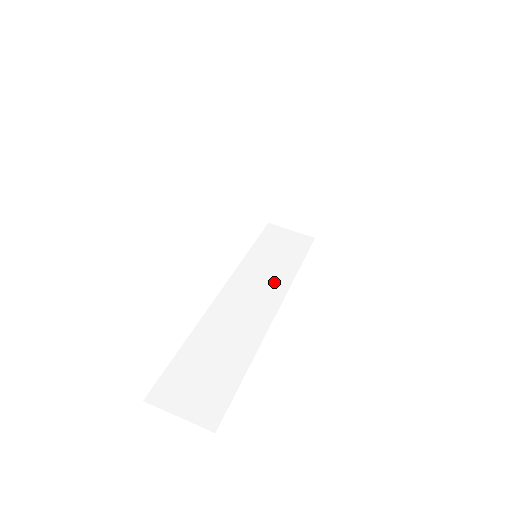
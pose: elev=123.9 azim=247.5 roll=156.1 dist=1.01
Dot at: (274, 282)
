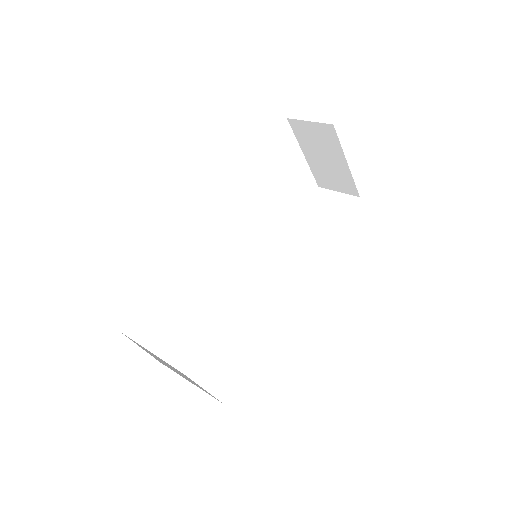
Dot at: (303, 260)
